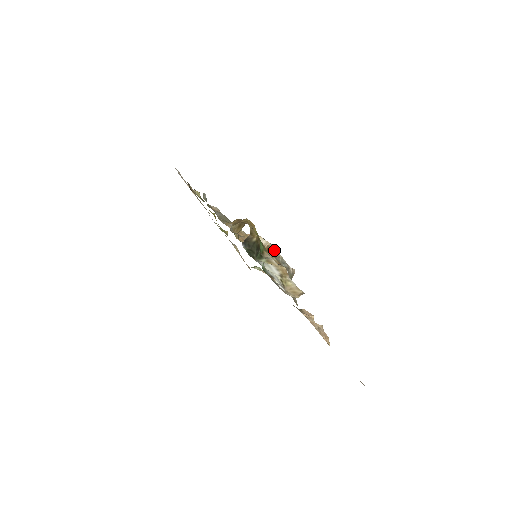
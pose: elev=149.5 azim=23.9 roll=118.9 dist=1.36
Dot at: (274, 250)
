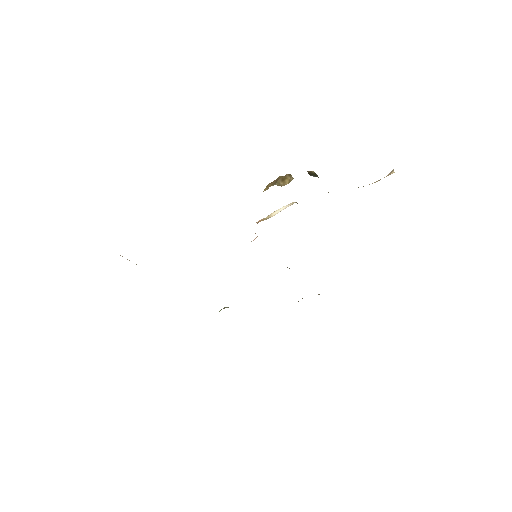
Dot at: occluded
